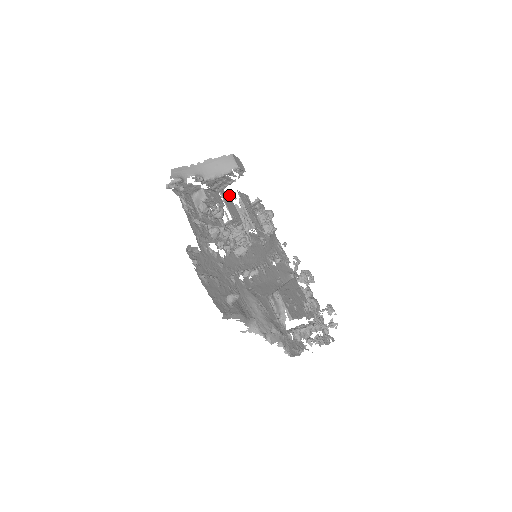
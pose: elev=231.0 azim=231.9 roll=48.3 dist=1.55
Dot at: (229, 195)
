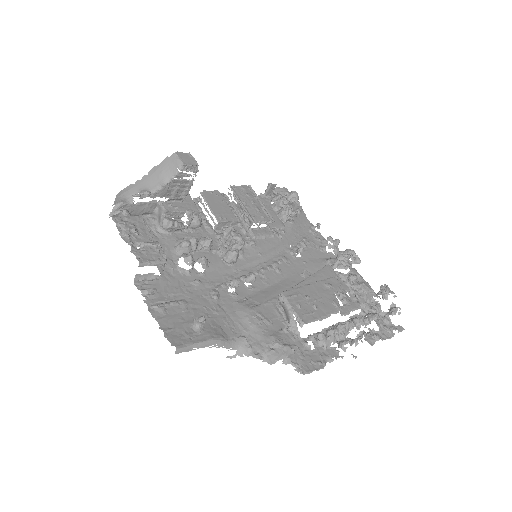
Dot at: (219, 194)
